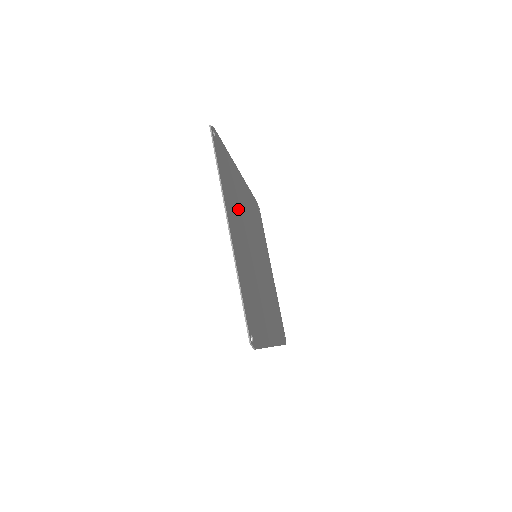
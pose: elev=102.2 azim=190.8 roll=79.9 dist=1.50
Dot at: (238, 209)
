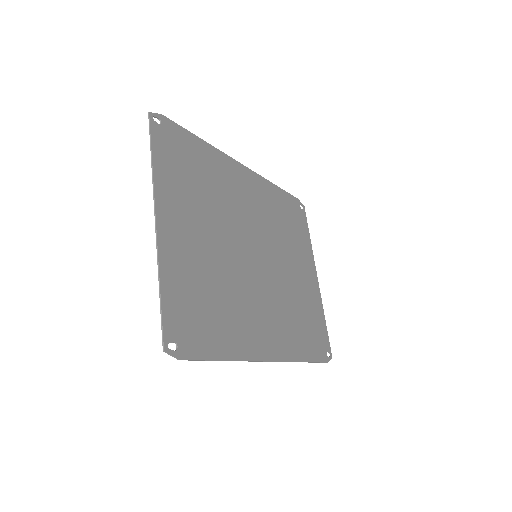
Dot at: (209, 202)
